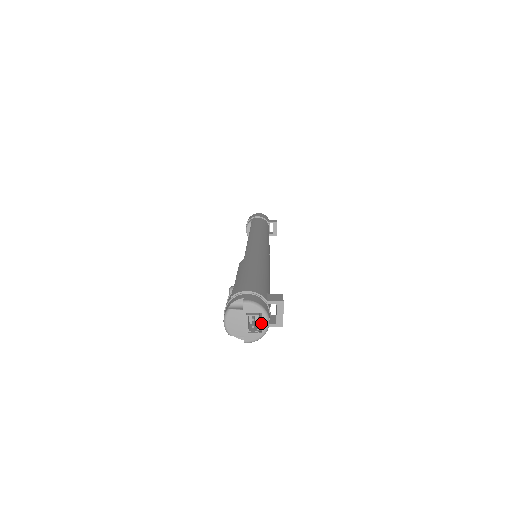
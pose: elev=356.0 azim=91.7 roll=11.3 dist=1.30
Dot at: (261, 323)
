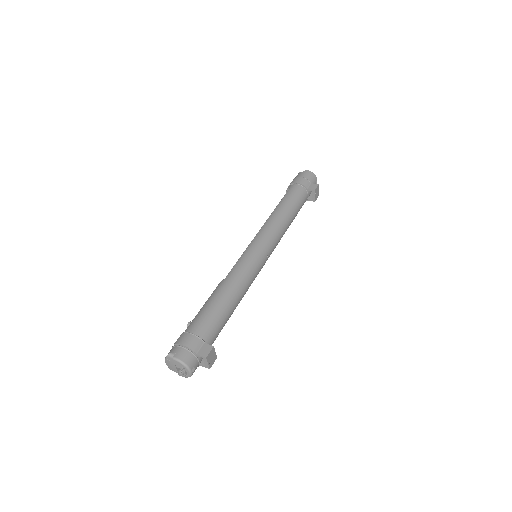
Dot at: (185, 373)
